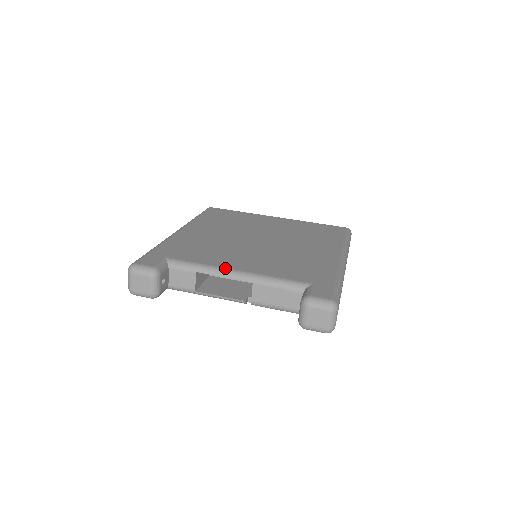
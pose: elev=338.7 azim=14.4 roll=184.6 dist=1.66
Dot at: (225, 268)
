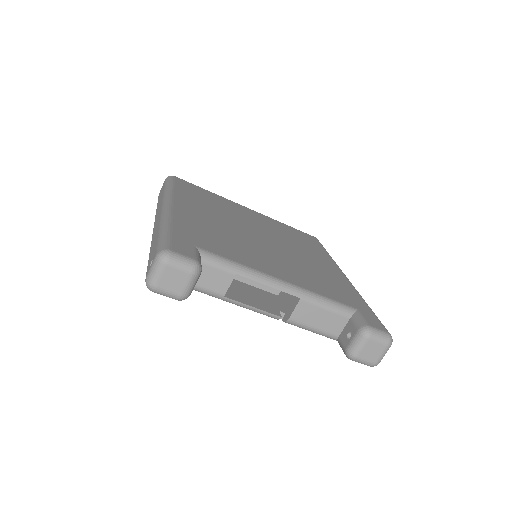
Dot at: (270, 275)
